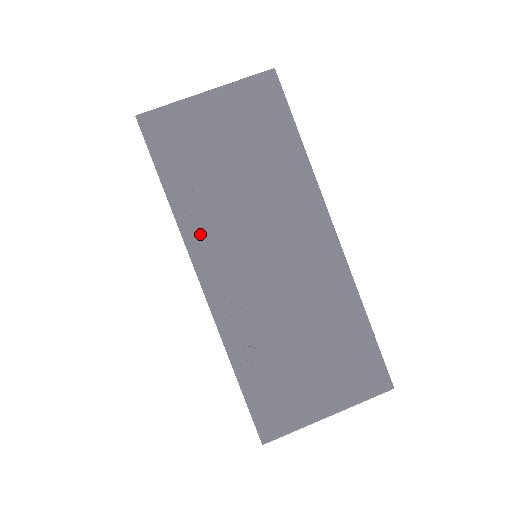
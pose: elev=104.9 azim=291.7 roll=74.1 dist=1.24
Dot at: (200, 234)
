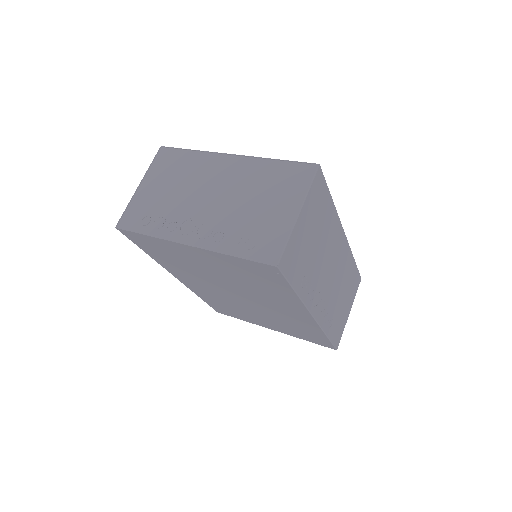
Dot at: (311, 296)
